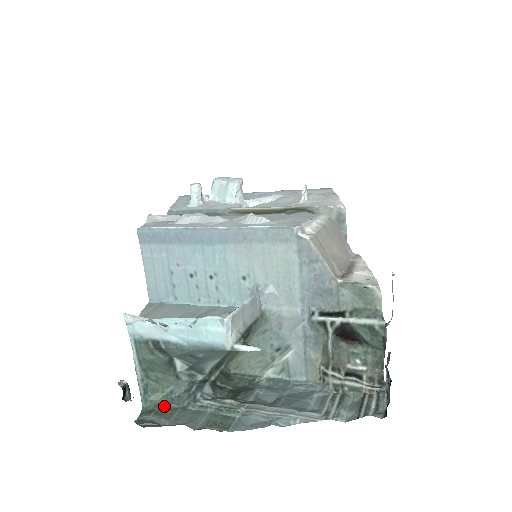
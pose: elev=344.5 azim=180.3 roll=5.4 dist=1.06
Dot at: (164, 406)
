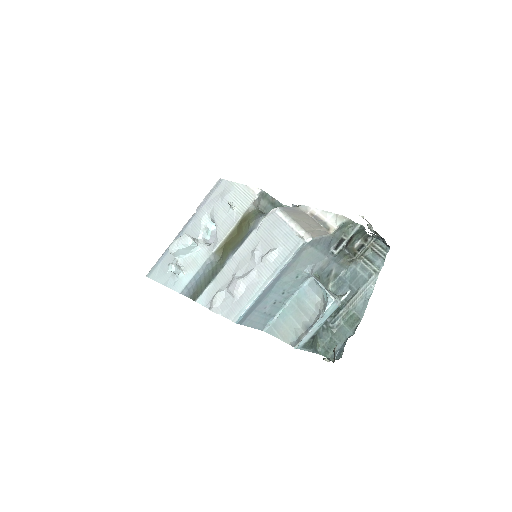
Dot at: (326, 344)
